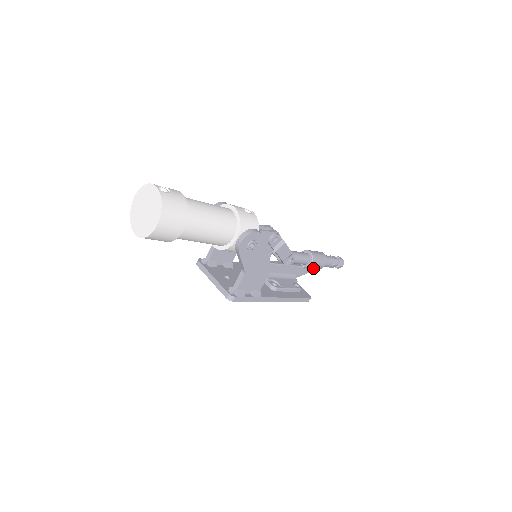
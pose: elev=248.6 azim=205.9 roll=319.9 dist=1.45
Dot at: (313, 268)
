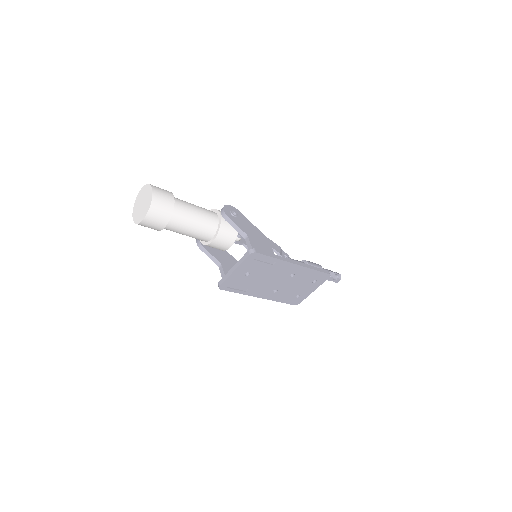
Dot at: occluded
